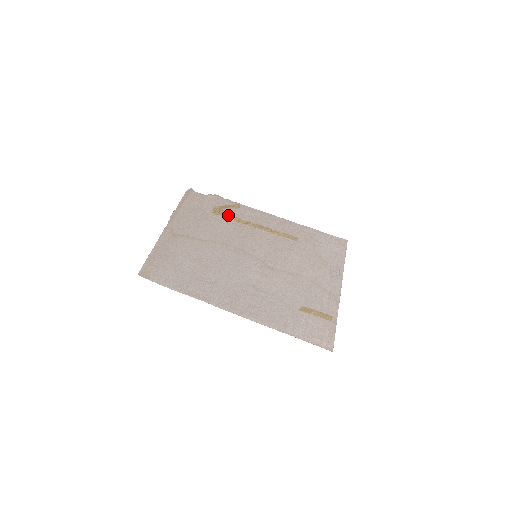
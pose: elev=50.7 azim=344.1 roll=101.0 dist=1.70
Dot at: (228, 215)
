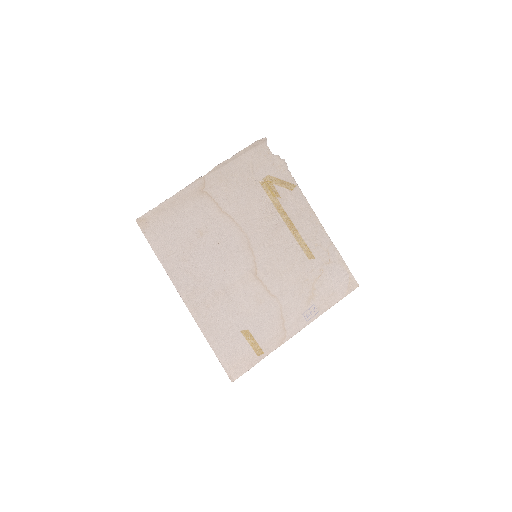
Dot at: (273, 194)
